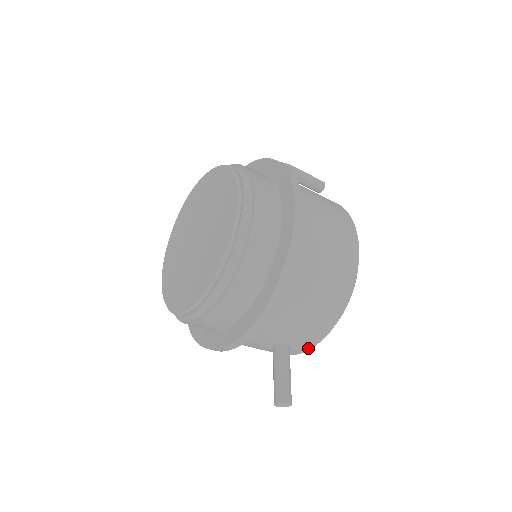
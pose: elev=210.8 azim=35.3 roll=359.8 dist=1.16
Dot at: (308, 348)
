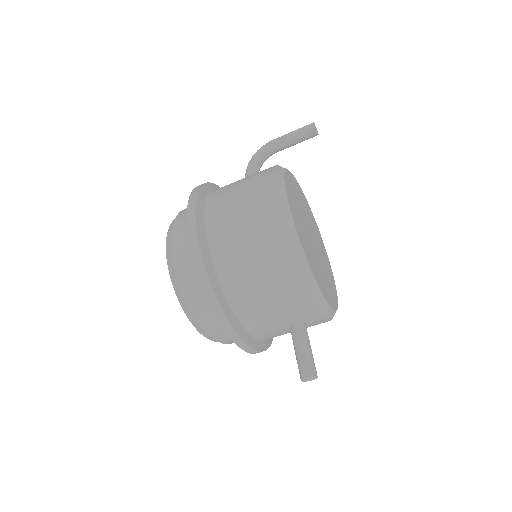
Dot at: (318, 313)
